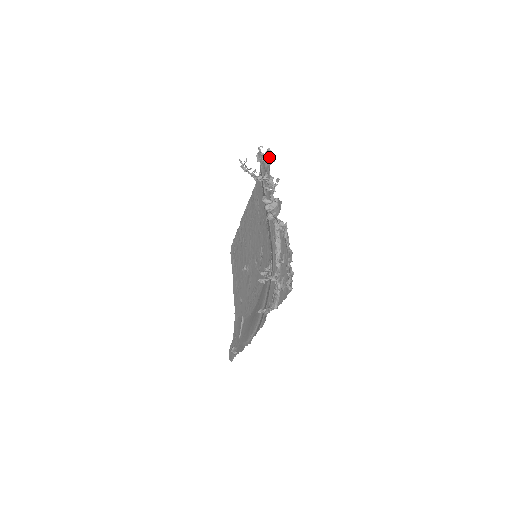
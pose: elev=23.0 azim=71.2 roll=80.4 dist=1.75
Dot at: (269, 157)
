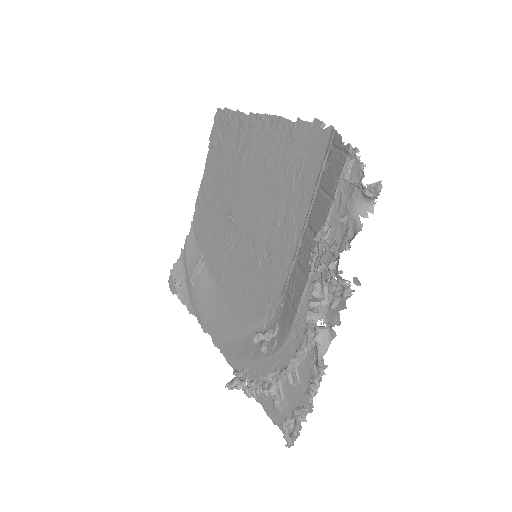
Dot at: (370, 197)
